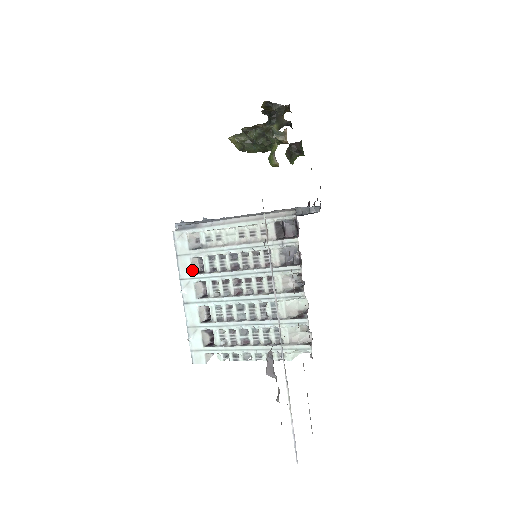
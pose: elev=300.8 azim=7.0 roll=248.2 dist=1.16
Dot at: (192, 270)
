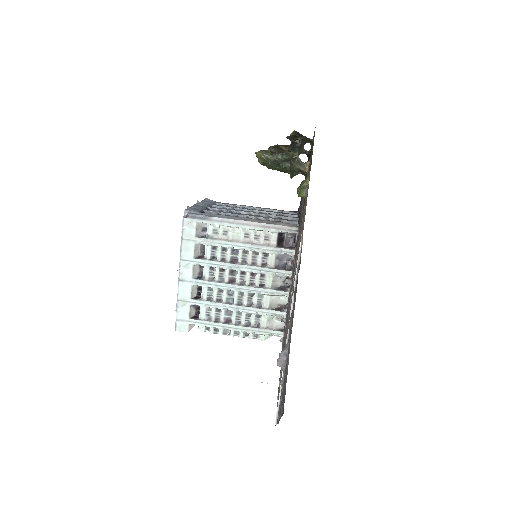
Dot at: (194, 254)
